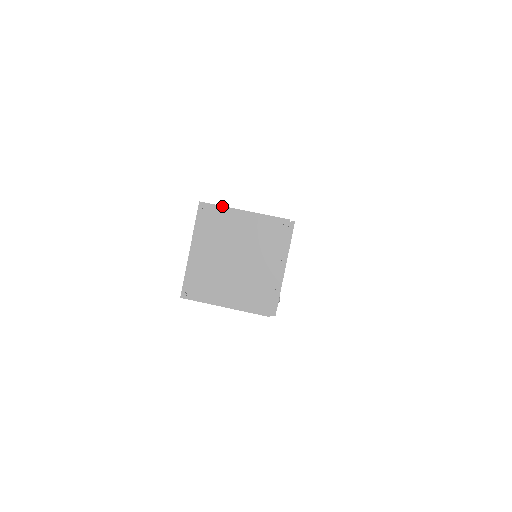
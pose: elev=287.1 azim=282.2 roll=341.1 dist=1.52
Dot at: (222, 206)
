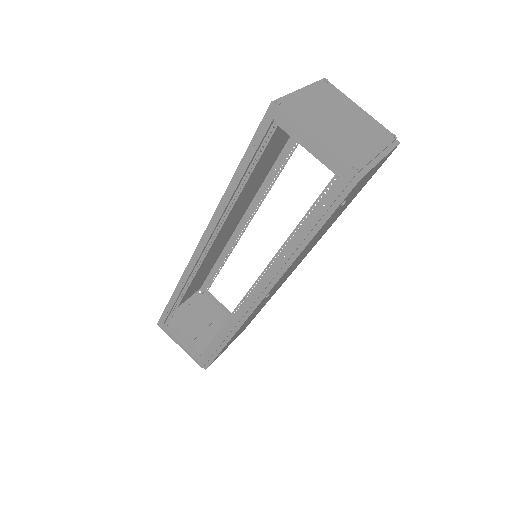
Dot at: (343, 93)
